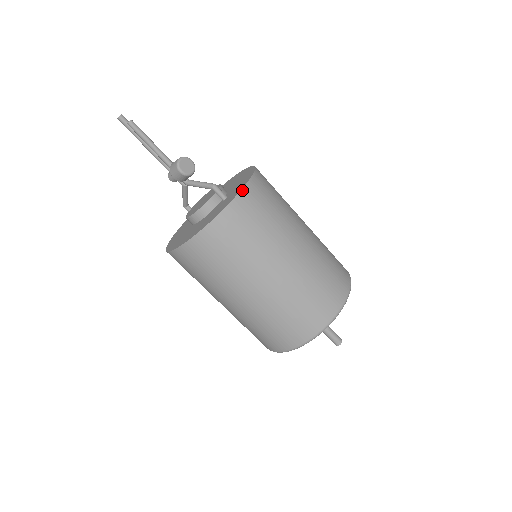
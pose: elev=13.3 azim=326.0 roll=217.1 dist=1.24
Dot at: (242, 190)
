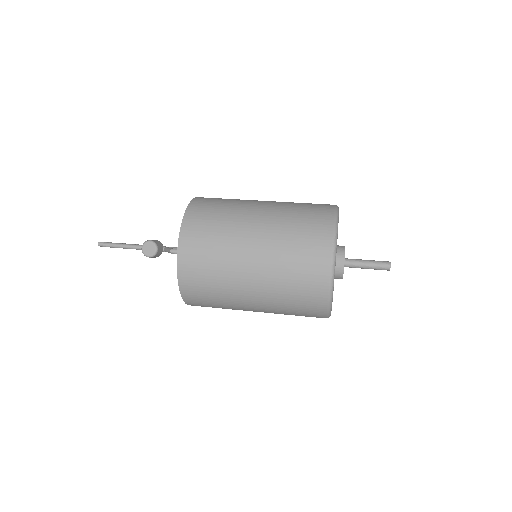
Dot at: (178, 254)
